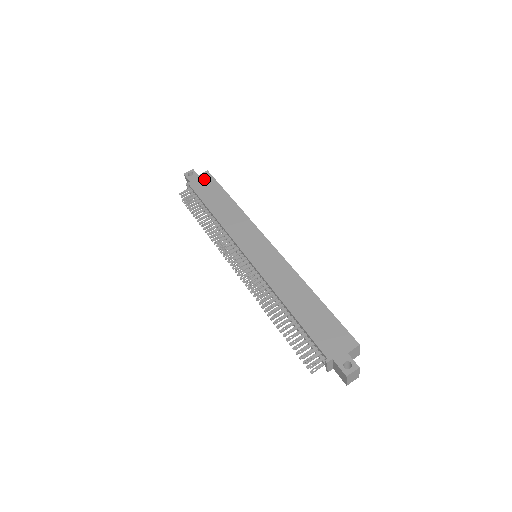
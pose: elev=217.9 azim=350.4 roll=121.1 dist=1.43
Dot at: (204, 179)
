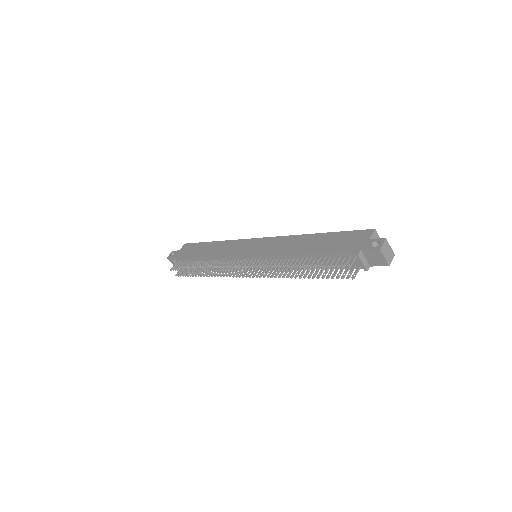
Dot at: (185, 249)
